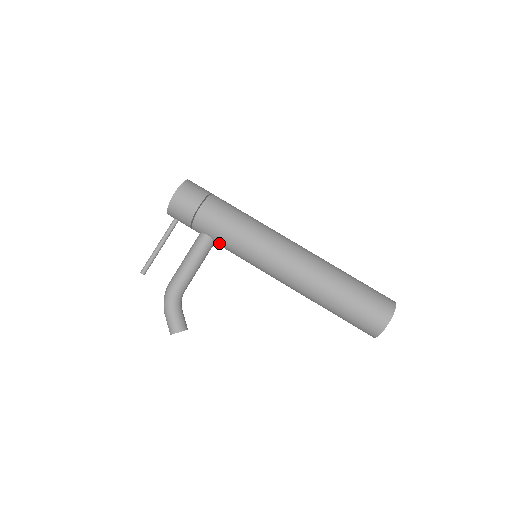
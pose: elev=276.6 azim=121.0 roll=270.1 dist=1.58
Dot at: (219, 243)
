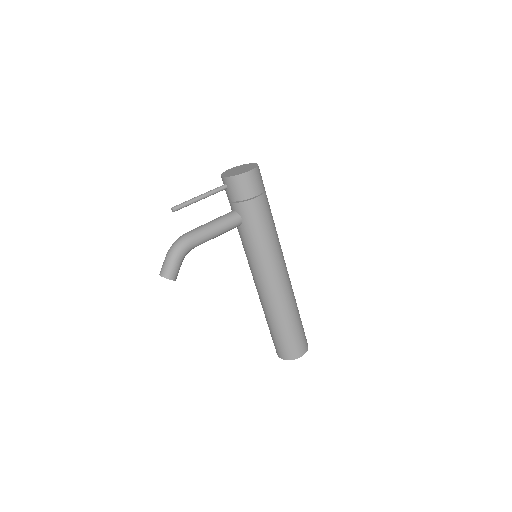
Dot at: (244, 230)
